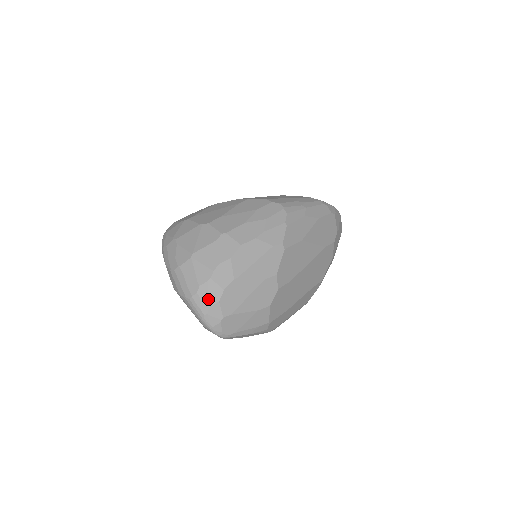
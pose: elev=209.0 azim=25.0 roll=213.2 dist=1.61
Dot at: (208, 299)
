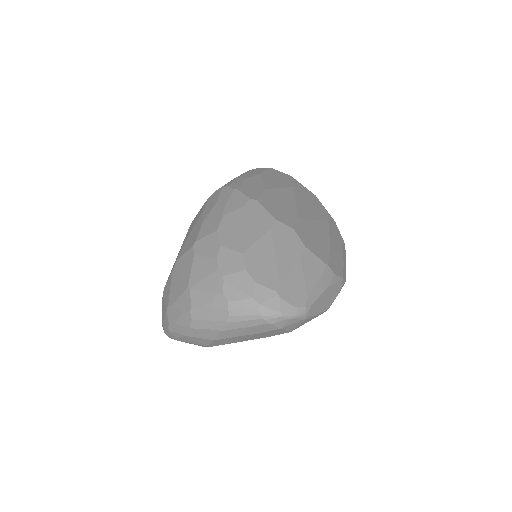
Dot at: (243, 292)
